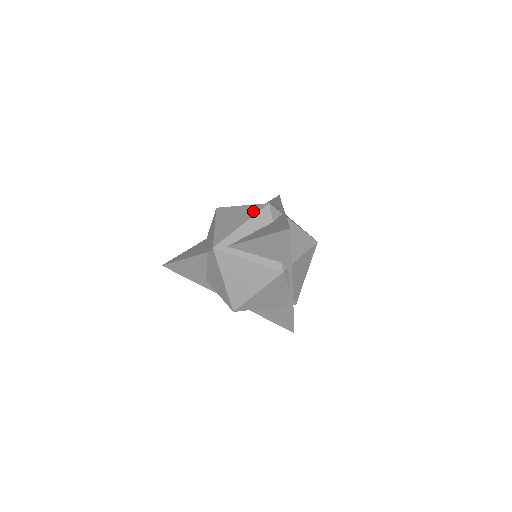
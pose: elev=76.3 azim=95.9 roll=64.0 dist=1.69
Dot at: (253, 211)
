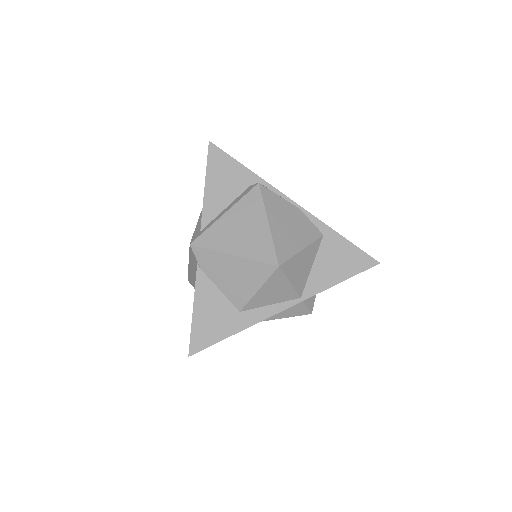
Dot at: occluded
